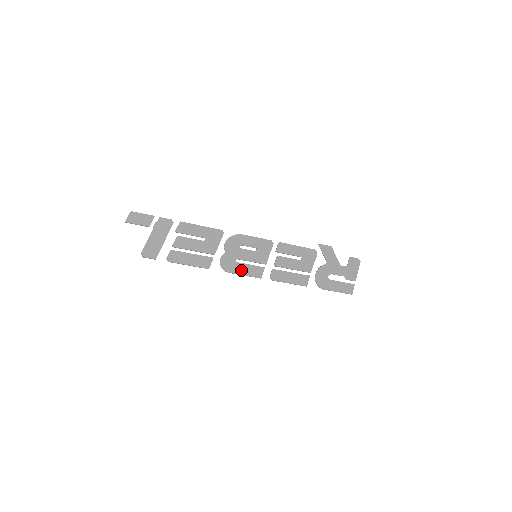
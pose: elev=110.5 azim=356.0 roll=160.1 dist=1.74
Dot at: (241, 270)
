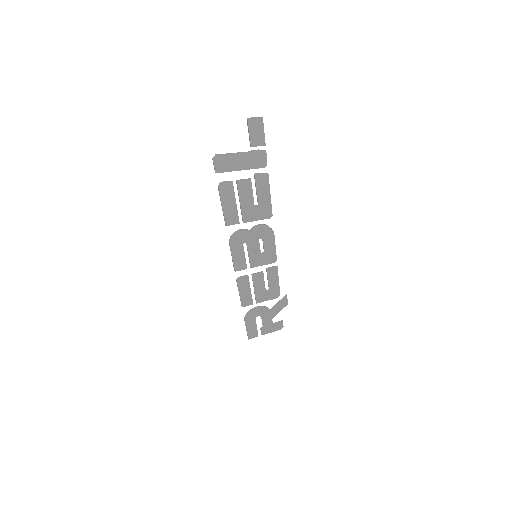
Dot at: (236, 252)
